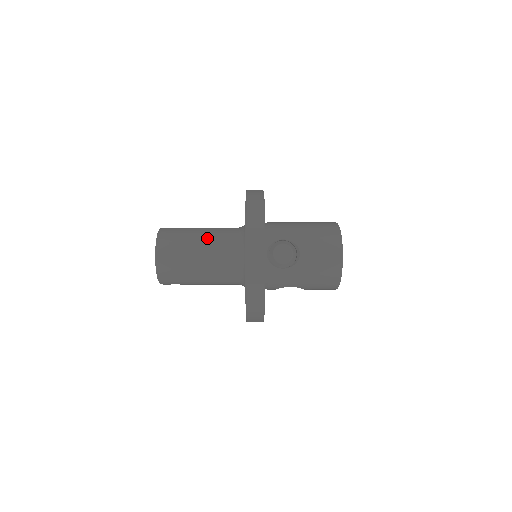
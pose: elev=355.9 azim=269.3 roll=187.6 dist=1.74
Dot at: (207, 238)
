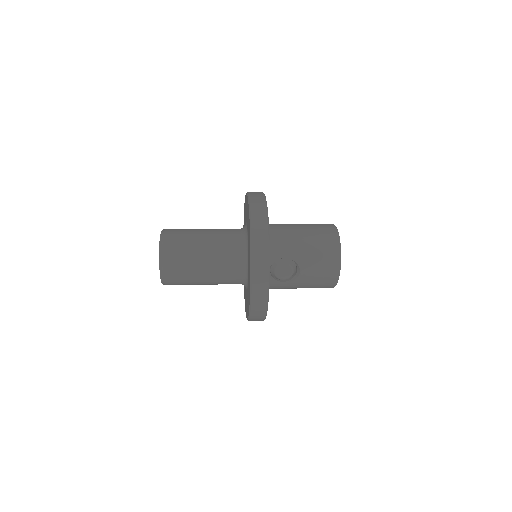
Dot at: (210, 254)
